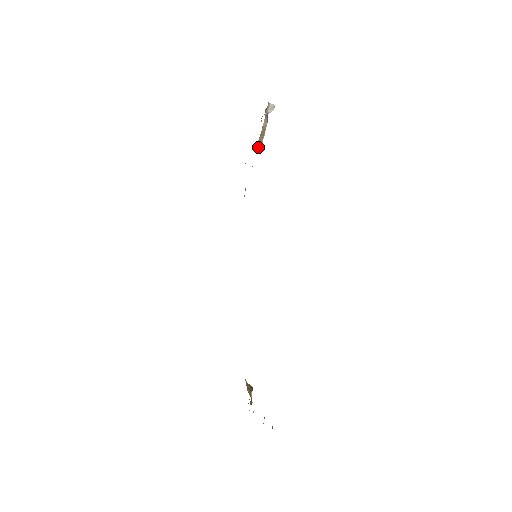
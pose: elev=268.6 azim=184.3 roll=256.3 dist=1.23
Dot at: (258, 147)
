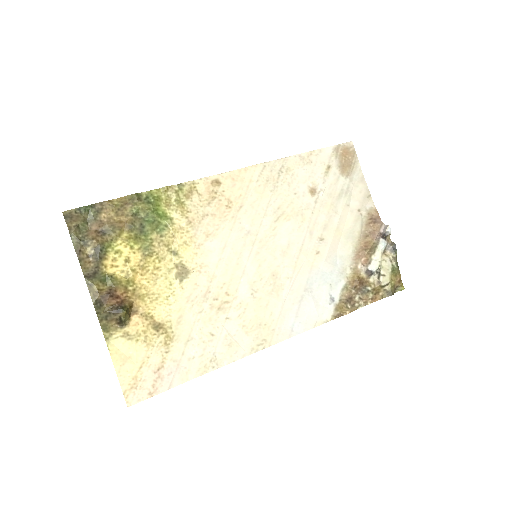
Dot at: (367, 263)
